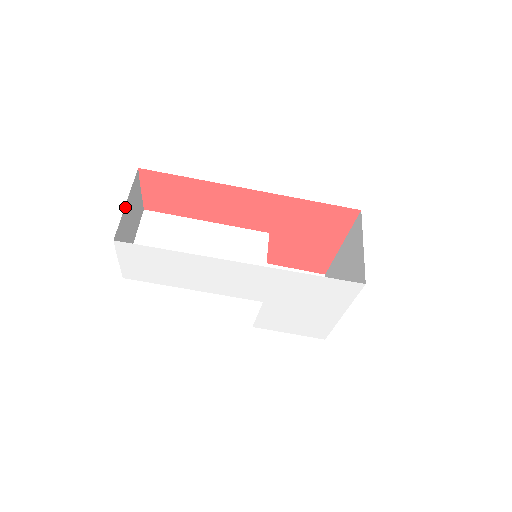
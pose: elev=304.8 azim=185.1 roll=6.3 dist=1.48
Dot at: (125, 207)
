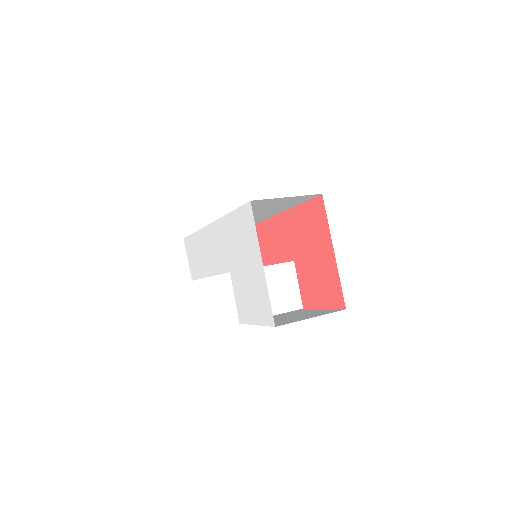
Dot at: occluded
